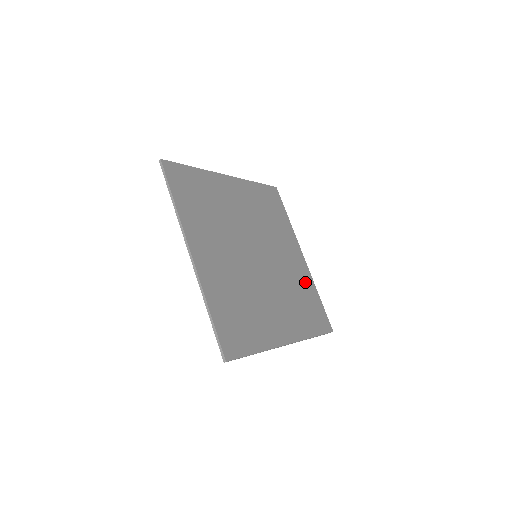
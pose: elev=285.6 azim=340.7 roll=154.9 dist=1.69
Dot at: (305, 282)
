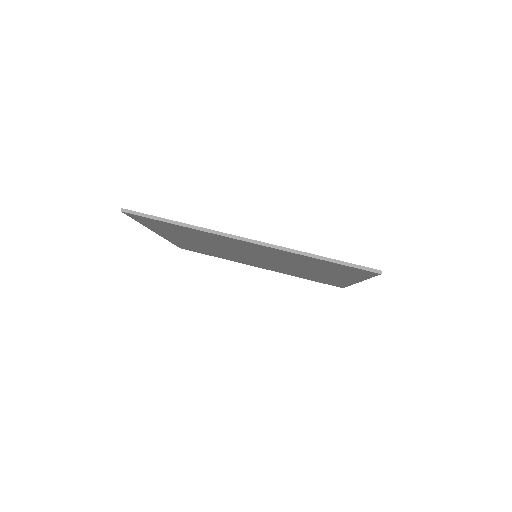
Dot at: occluded
